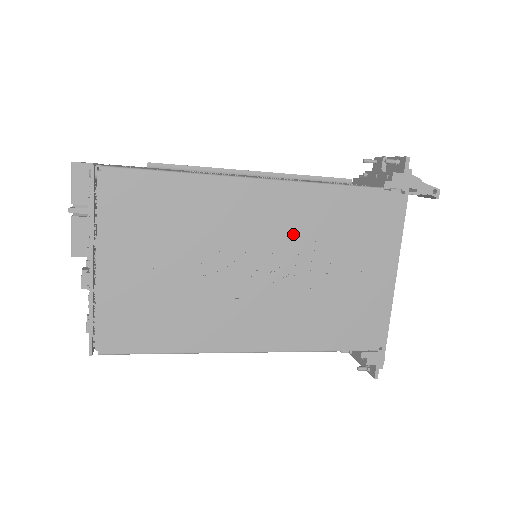
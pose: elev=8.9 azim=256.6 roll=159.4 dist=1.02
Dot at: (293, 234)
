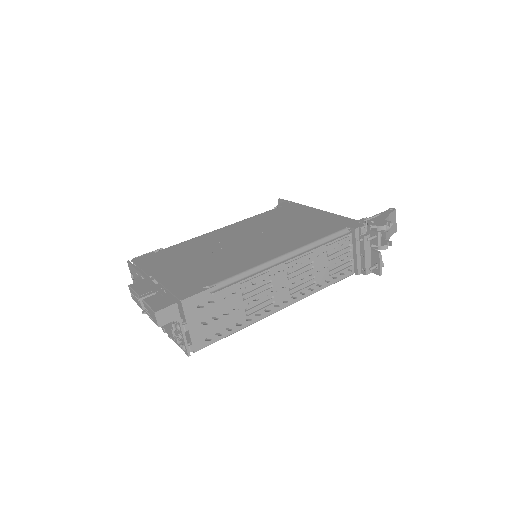
Dot at: occluded
